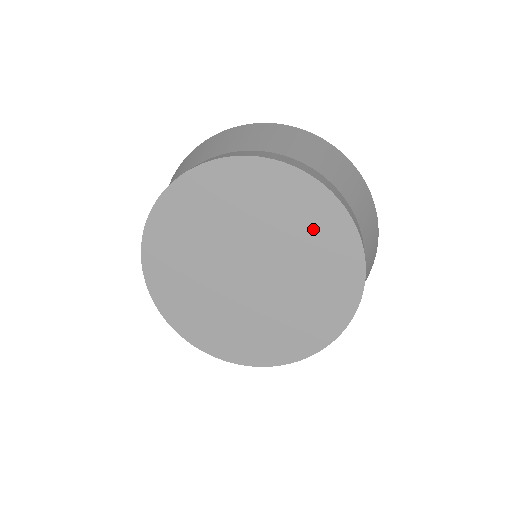
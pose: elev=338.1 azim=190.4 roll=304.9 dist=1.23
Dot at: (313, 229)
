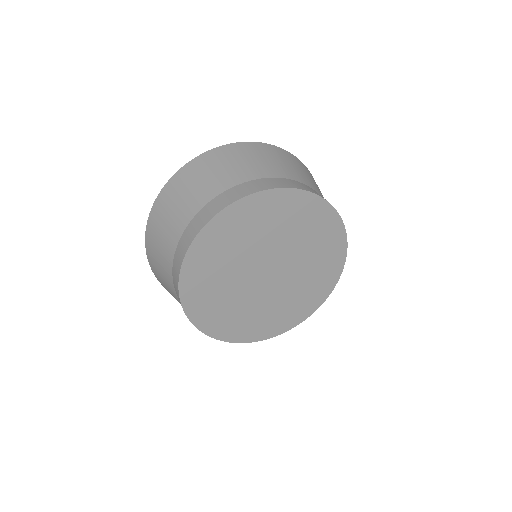
Dot at: (320, 272)
